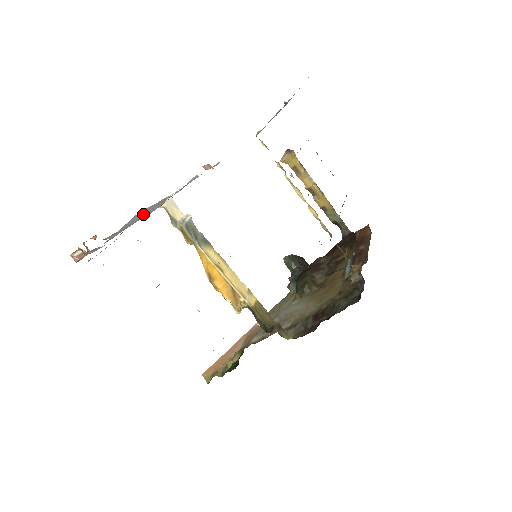
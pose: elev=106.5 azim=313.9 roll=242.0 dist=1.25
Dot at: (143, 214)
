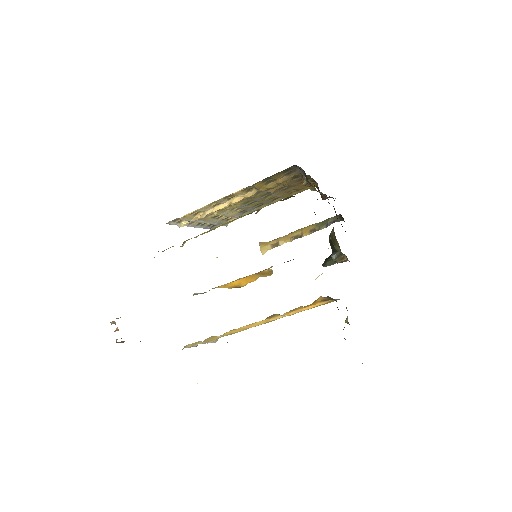
Dot at: occluded
